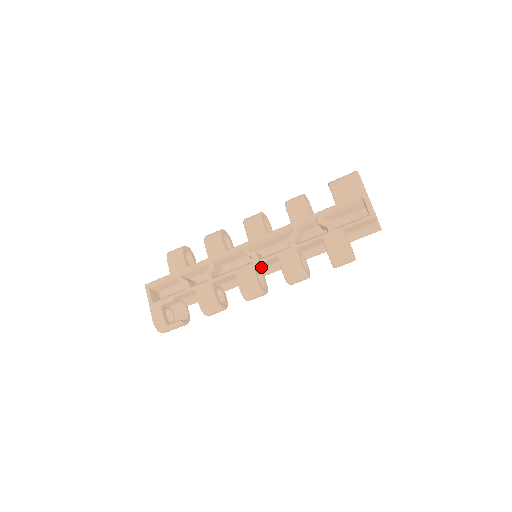
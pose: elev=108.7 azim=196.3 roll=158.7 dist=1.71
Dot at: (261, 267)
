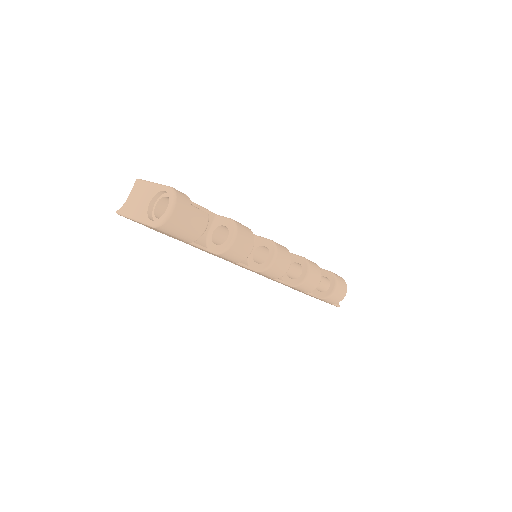
Dot at: occluded
